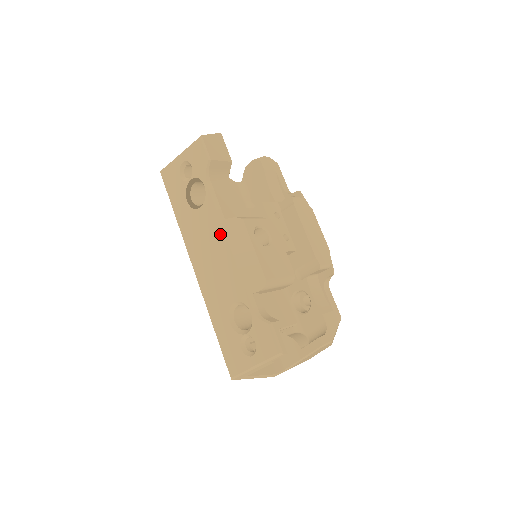
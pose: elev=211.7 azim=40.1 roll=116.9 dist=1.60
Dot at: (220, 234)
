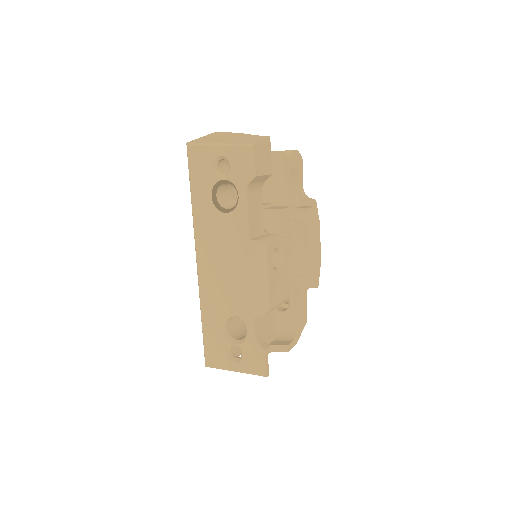
Dot at: (240, 251)
